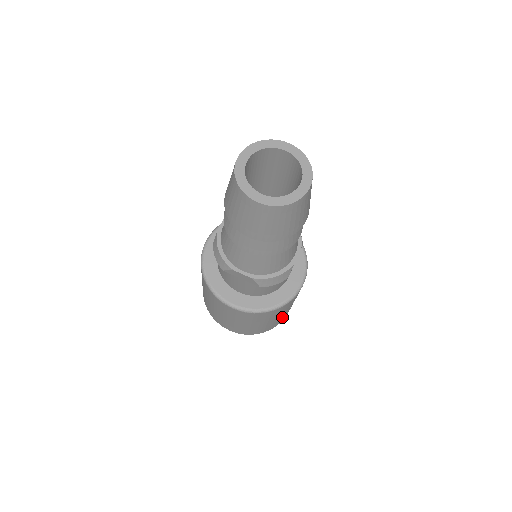
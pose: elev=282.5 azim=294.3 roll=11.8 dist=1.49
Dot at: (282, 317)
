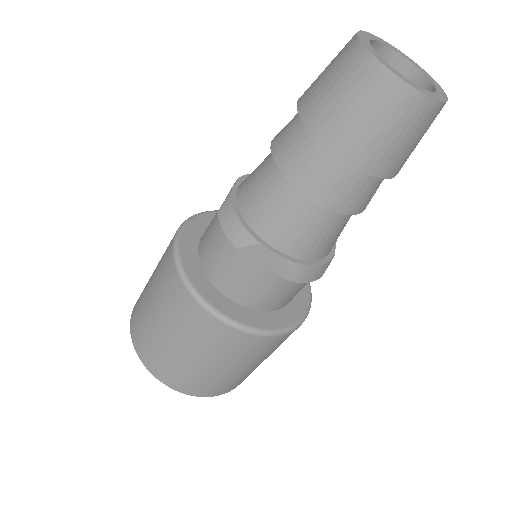
Dot at: occluded
